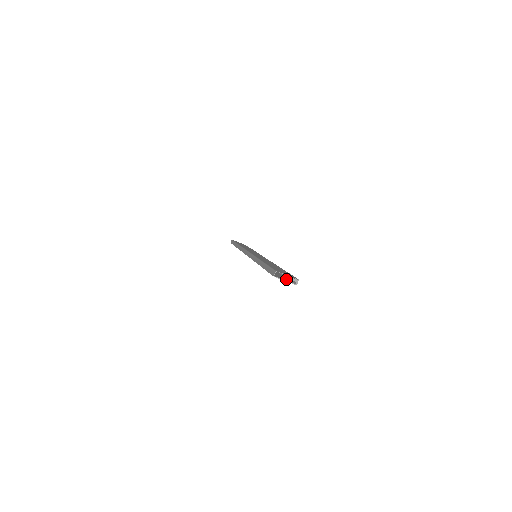
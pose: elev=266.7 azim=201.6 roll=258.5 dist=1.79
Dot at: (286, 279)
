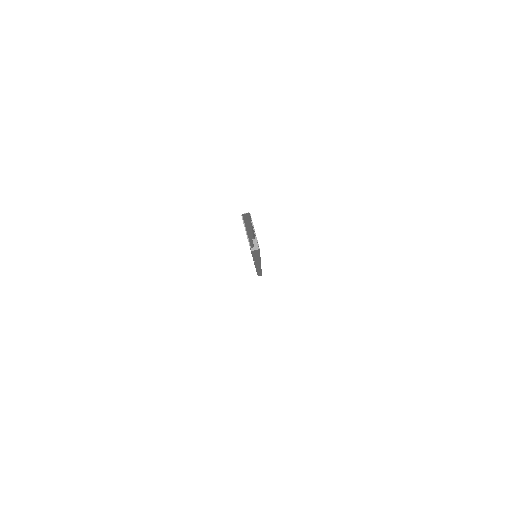
Dot at: occluded
